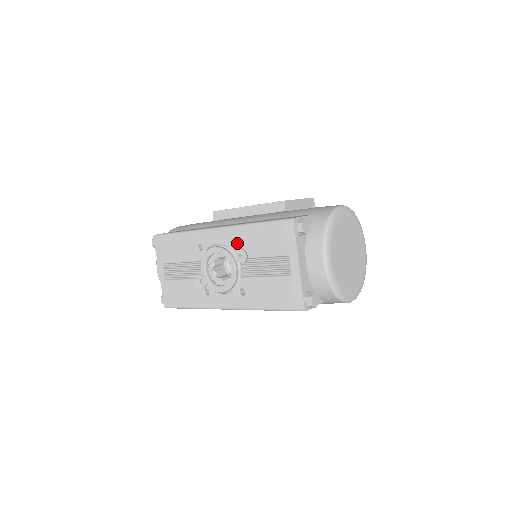
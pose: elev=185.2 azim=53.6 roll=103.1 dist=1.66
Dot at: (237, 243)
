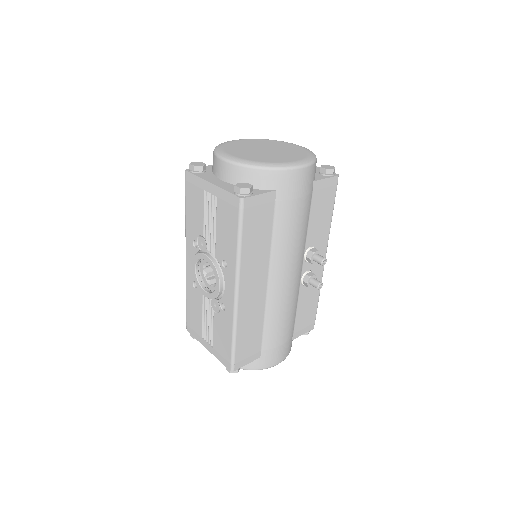
Dot at: occluded
